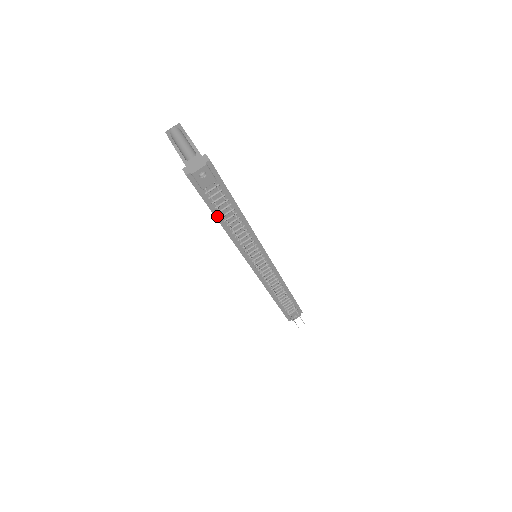
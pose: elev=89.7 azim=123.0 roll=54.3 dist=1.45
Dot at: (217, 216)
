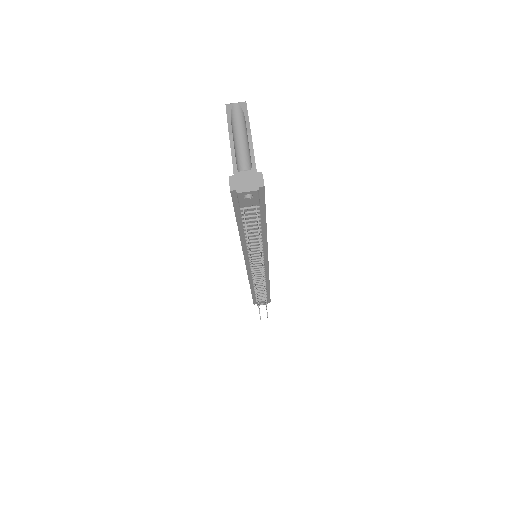
Dot at: (240, 226)
